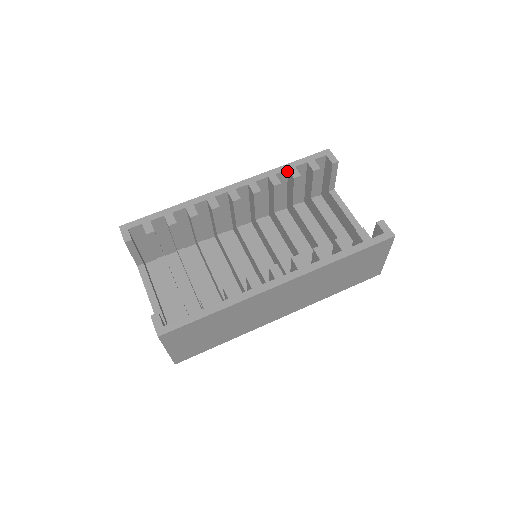
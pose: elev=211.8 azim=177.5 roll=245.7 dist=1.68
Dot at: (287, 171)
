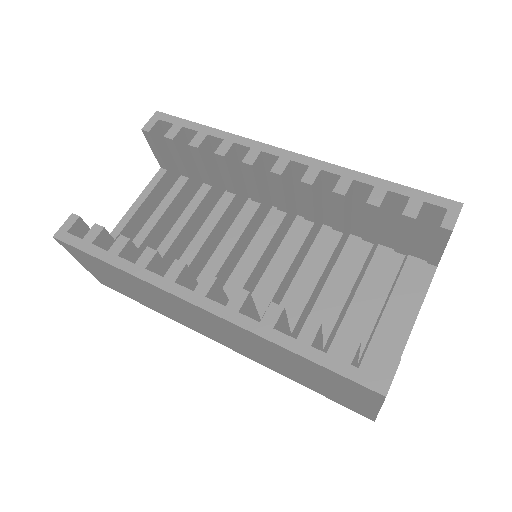
Dot at: (374, 188)
